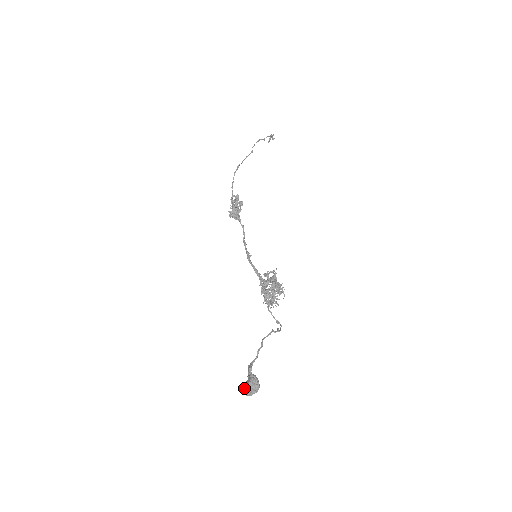
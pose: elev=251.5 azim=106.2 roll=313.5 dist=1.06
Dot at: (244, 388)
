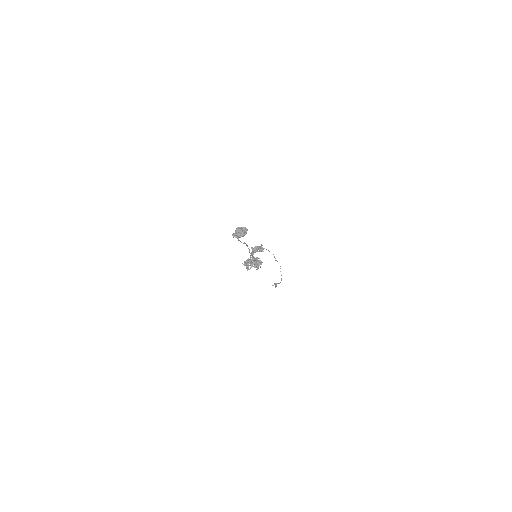
Dot at: (239, 227)
